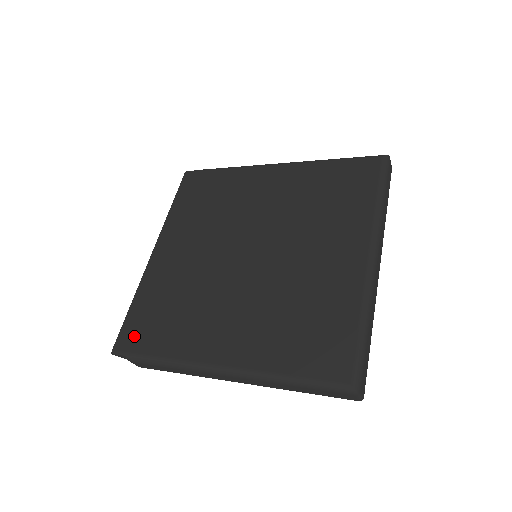
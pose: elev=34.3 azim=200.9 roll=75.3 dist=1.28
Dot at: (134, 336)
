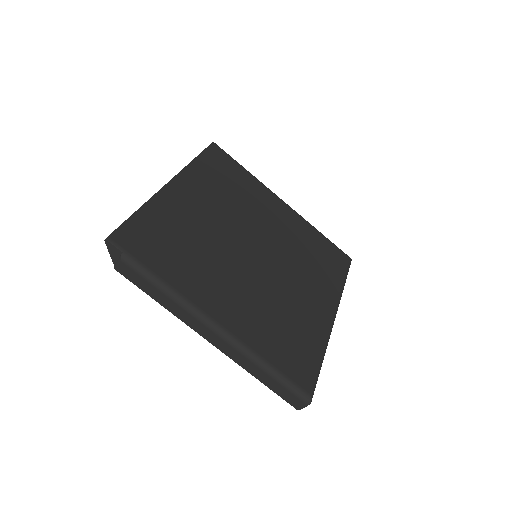
Dot at: (137, 240)
